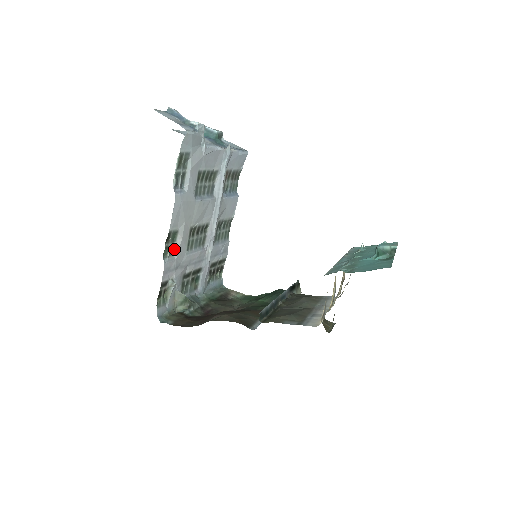
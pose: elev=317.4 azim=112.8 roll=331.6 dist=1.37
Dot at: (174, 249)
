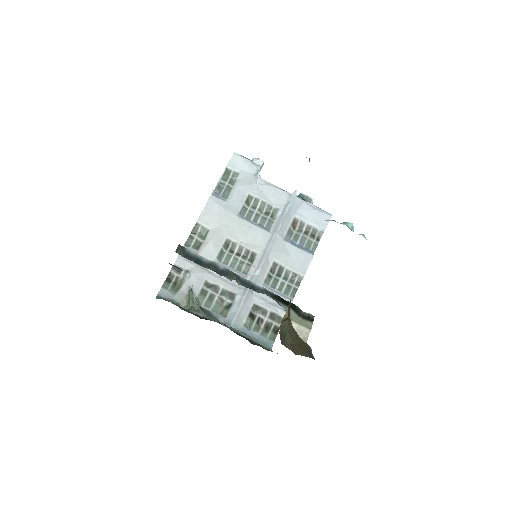
Dot at: (201, 246)
